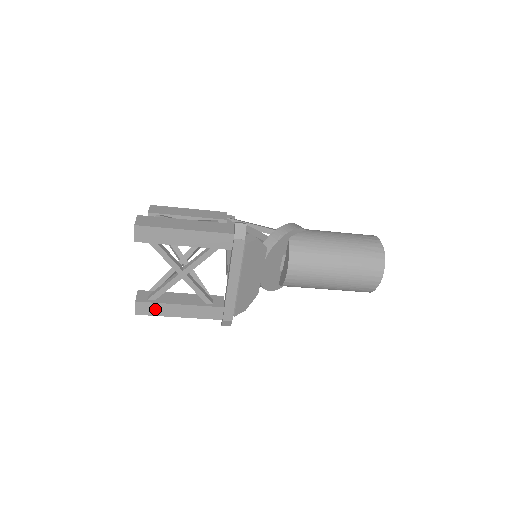
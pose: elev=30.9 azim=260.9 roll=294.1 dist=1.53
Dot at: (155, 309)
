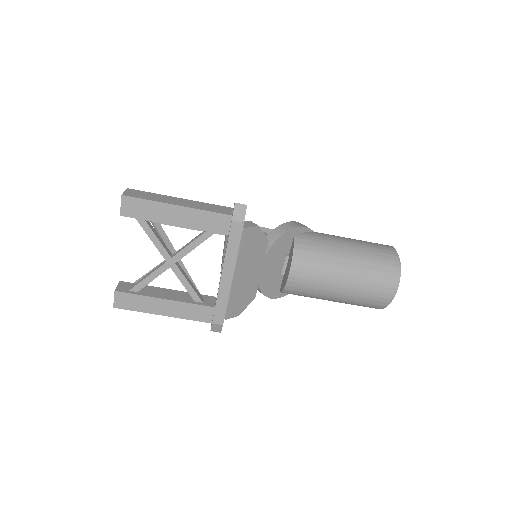
Dot at: (136, 303)
